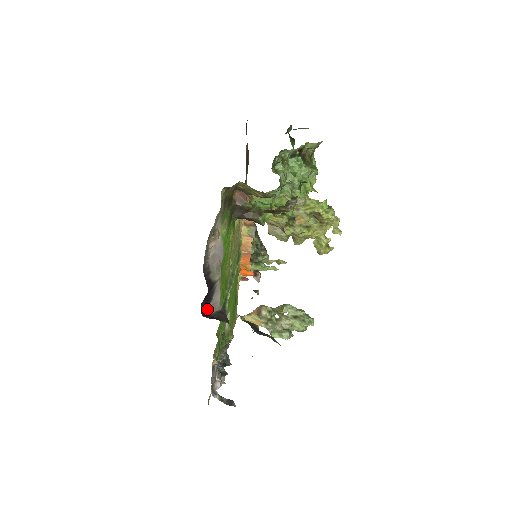
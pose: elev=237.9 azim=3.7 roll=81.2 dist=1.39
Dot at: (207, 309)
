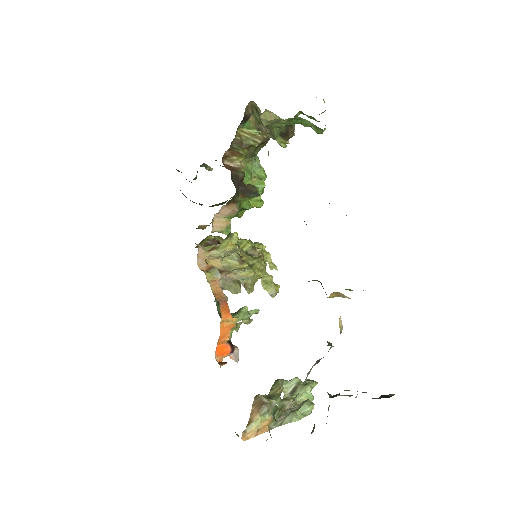
Dot at: occluded
